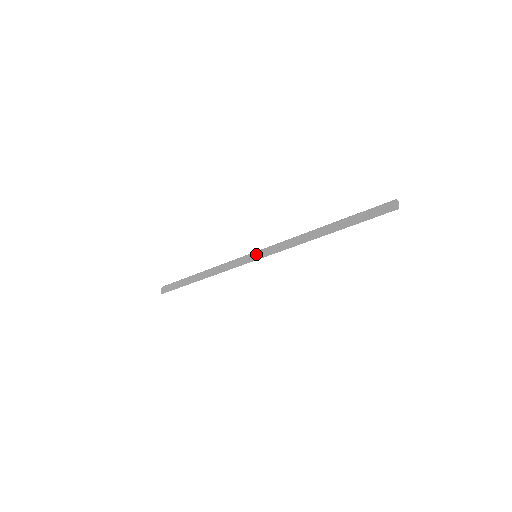
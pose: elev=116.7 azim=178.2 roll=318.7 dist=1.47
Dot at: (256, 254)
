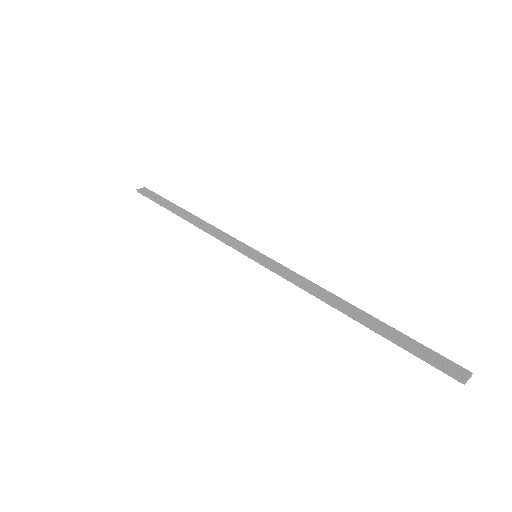
Dot at: (259, 254)
